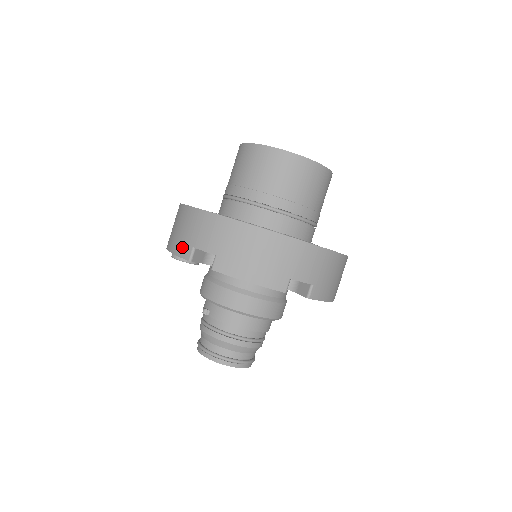
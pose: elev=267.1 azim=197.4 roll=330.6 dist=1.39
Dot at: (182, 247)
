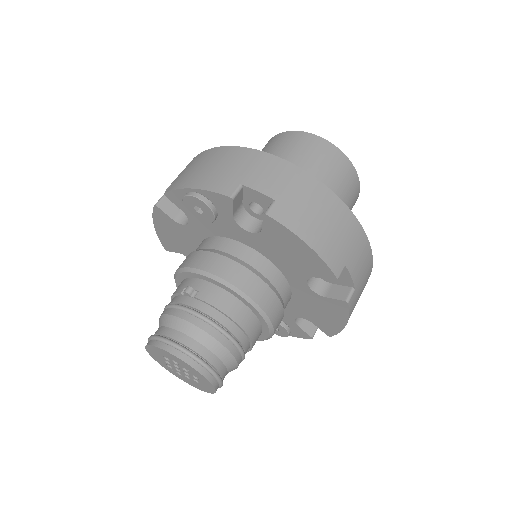
Dot at: (220, 182)
